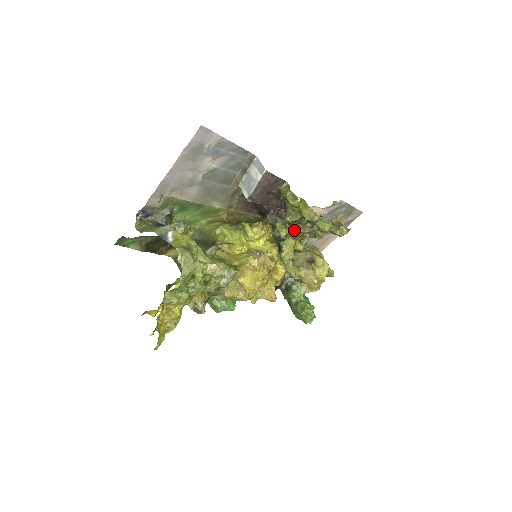
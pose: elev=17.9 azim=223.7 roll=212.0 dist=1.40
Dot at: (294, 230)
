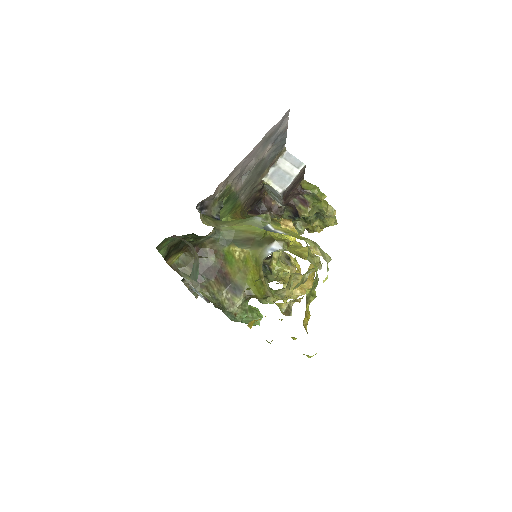
Dot at: occluded
